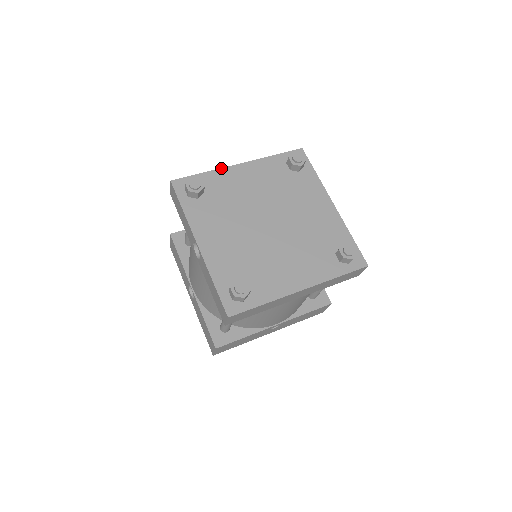
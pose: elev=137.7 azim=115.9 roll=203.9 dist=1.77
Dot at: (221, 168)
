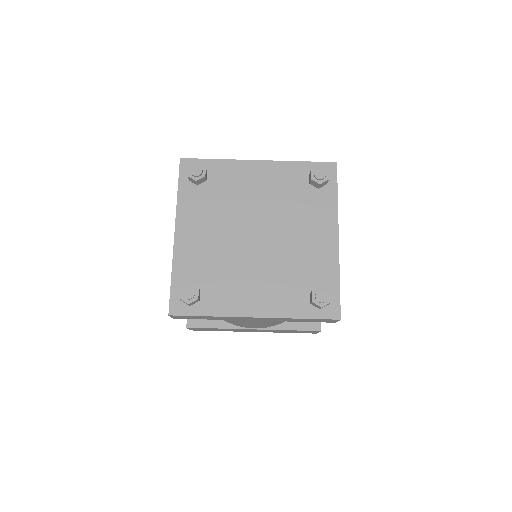
Dot at: occluded
